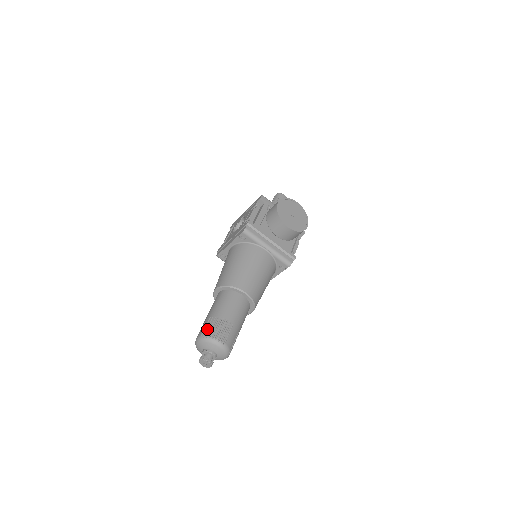
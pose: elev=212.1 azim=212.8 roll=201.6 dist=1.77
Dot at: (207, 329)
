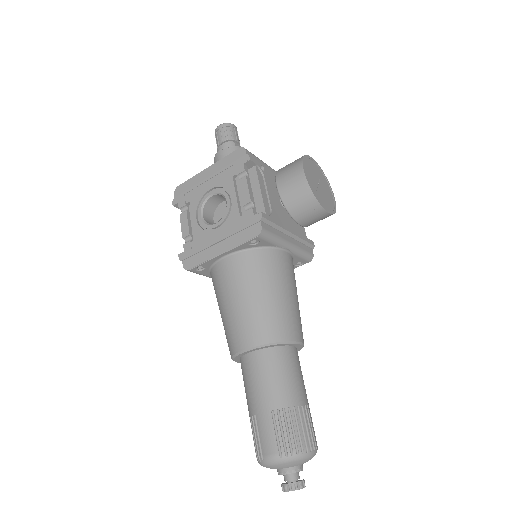
Dot at: (284, 439)
